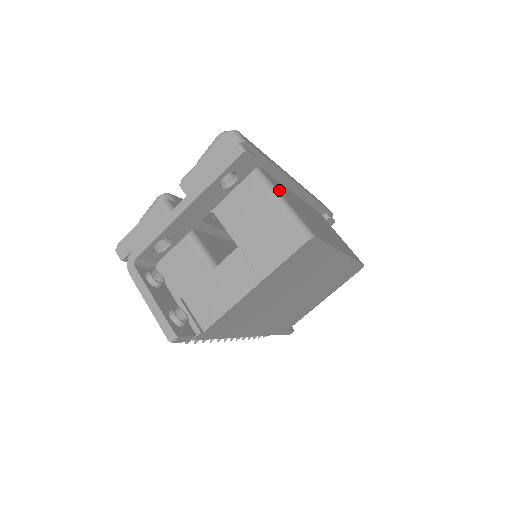
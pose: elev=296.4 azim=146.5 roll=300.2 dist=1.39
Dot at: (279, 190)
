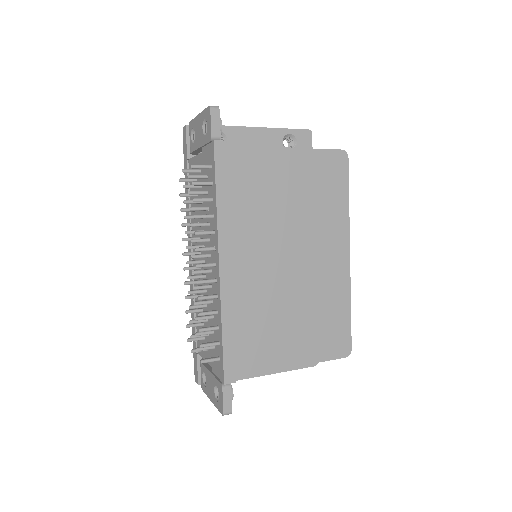
Dot at: occluded
